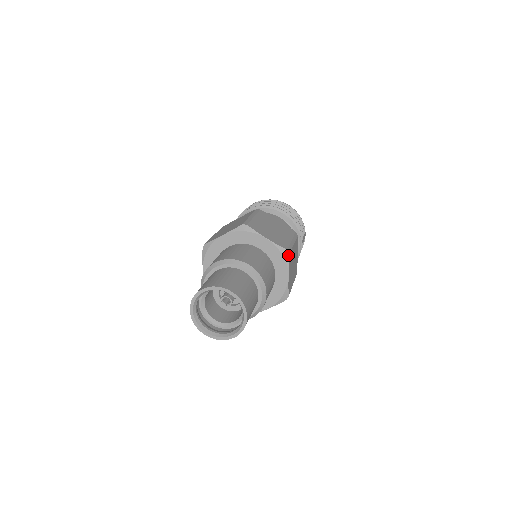
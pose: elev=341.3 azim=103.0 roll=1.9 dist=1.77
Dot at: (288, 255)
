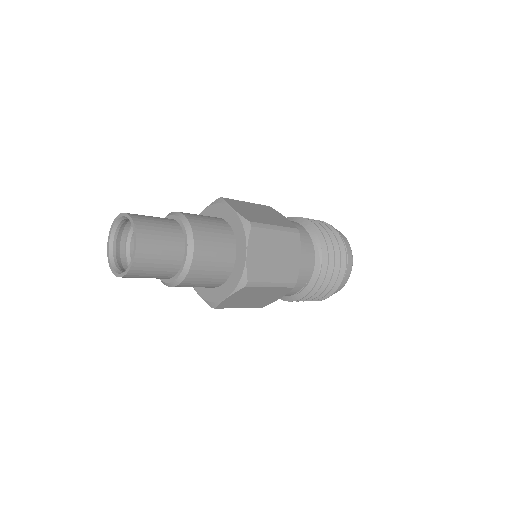
Dot at: (250, 228)
